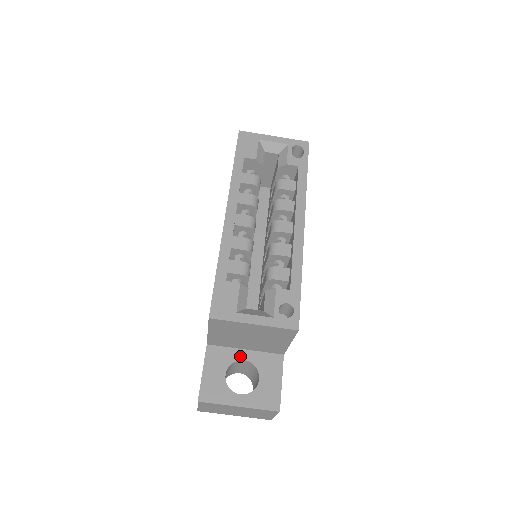
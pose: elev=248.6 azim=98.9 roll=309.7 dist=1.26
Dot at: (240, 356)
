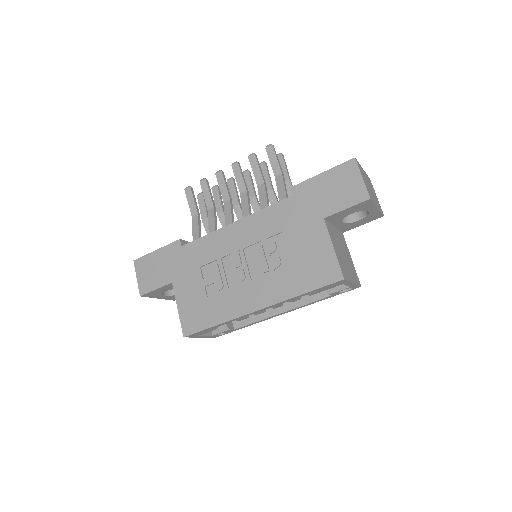
Dot at: occluded
